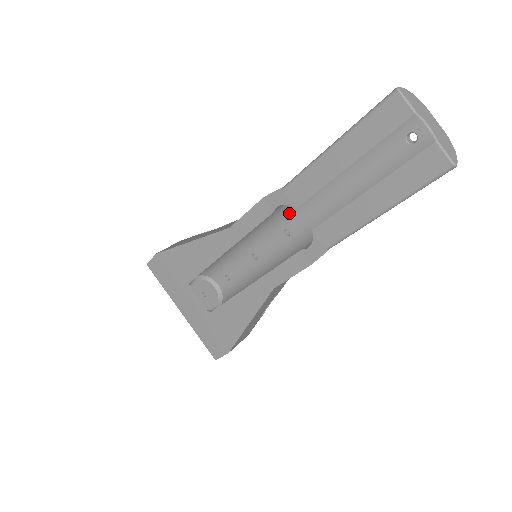
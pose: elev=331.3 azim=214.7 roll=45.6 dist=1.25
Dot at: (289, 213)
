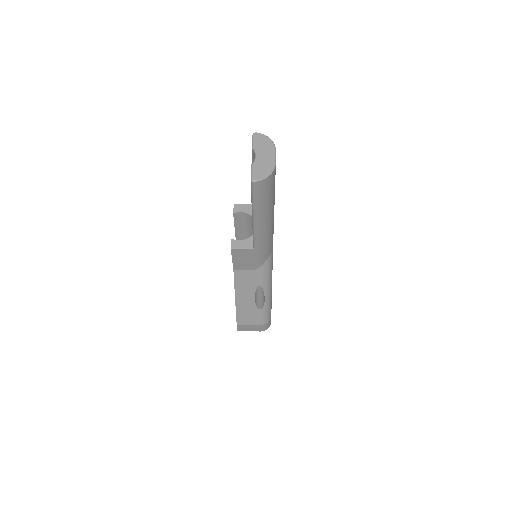
Dot at: occluded
